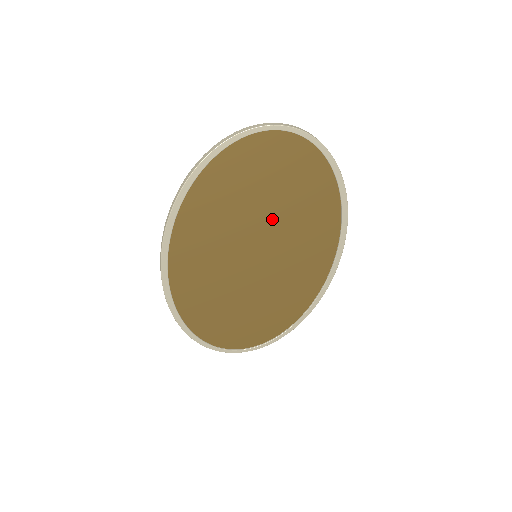
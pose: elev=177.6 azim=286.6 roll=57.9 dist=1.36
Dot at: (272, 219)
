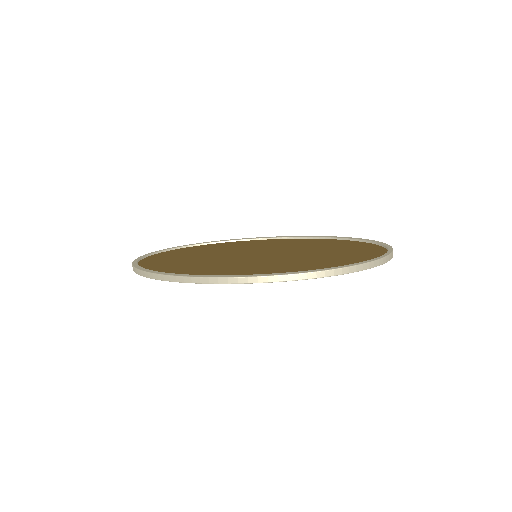
Dot at: occluded
